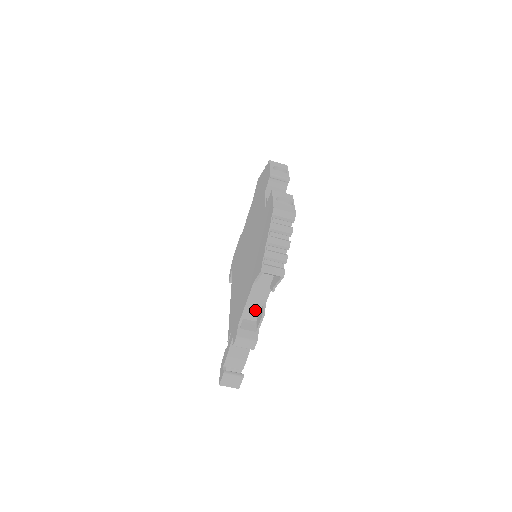
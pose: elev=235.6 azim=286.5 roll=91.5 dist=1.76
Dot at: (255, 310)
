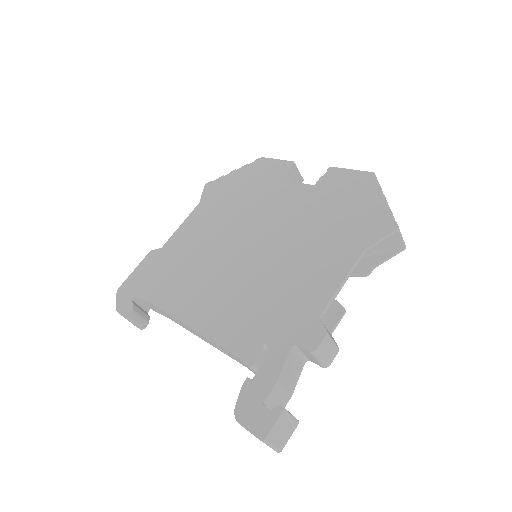
Dot at: occluded
